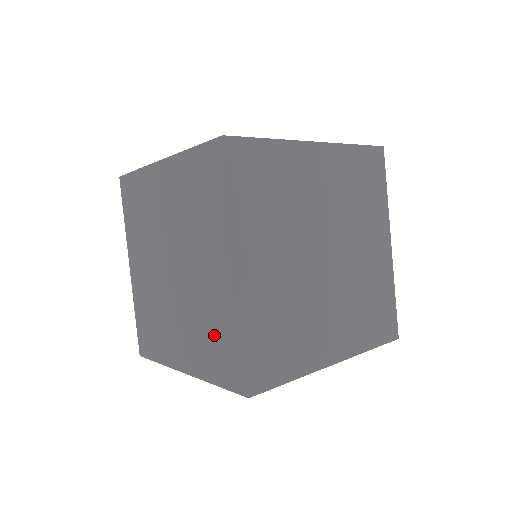
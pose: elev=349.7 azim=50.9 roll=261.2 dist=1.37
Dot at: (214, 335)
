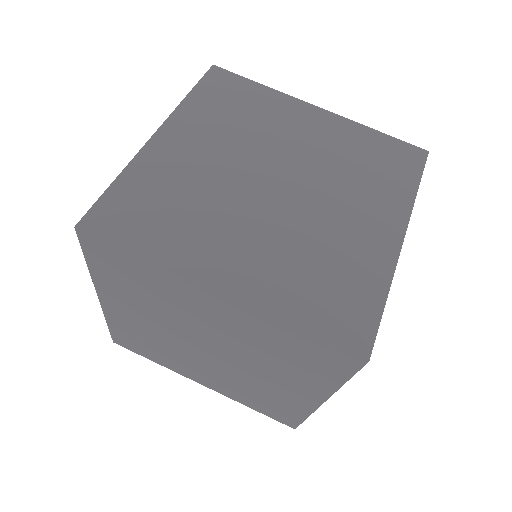
Dot at: (265, 400)
